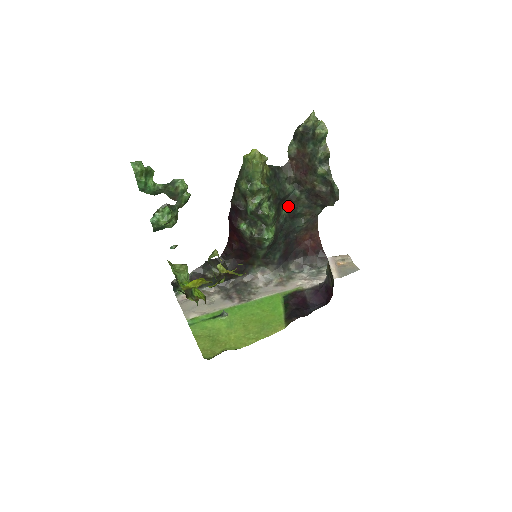
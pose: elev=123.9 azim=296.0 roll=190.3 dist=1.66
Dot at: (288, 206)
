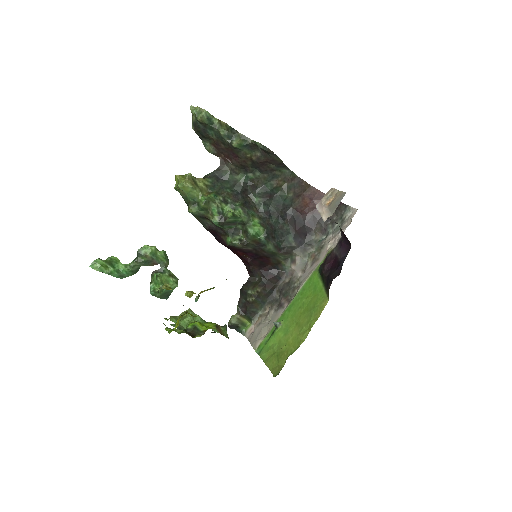
Dot at: (255, 192)
